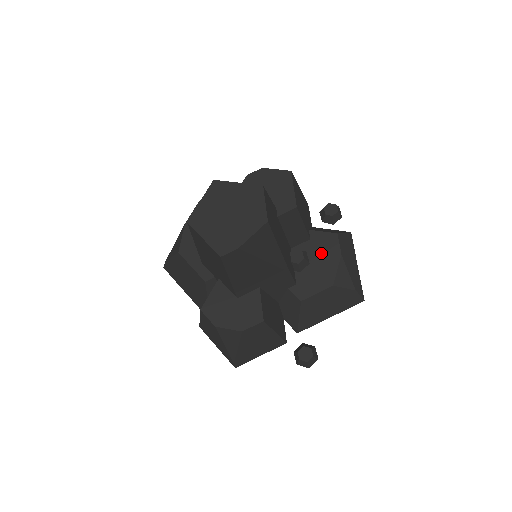
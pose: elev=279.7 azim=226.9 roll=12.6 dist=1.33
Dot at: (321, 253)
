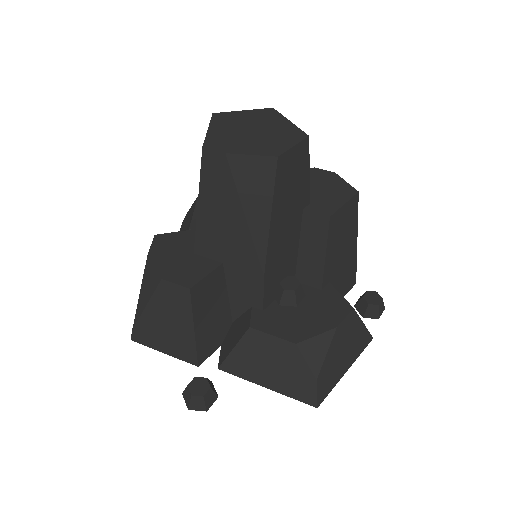
Dot at: (318, 308)
